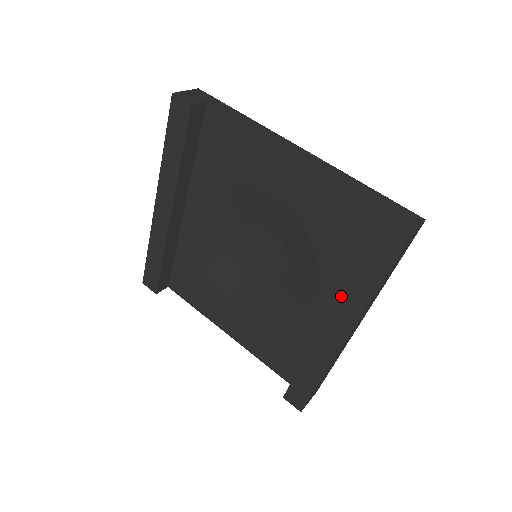
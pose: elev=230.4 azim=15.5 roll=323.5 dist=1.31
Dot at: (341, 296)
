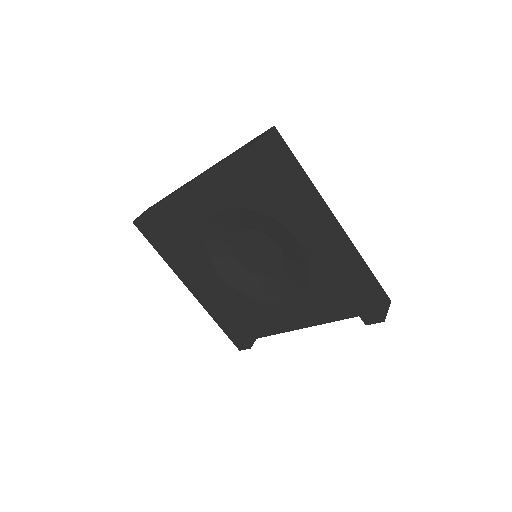
Dot at: (289, 215)
